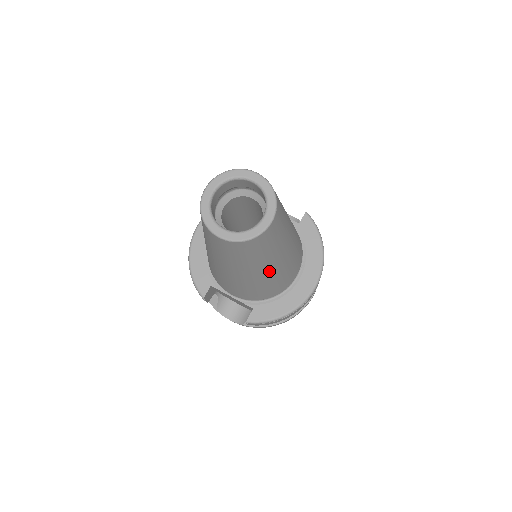
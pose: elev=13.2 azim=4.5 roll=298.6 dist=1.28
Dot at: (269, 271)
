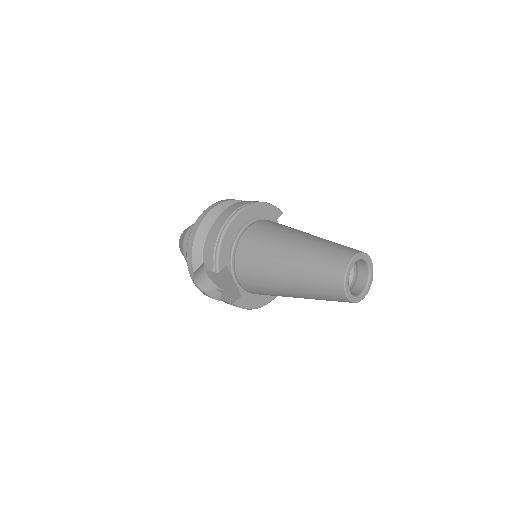
Dot at: occluded
